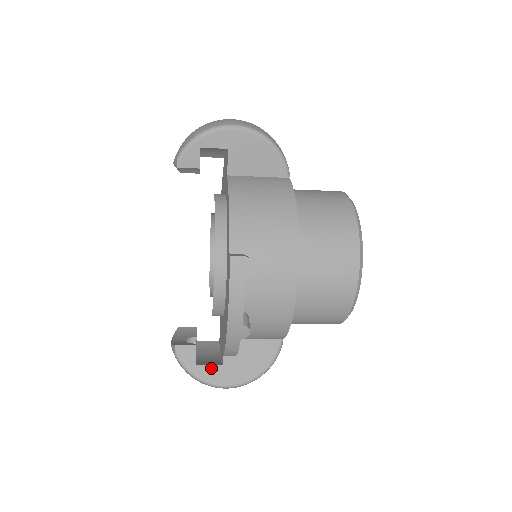
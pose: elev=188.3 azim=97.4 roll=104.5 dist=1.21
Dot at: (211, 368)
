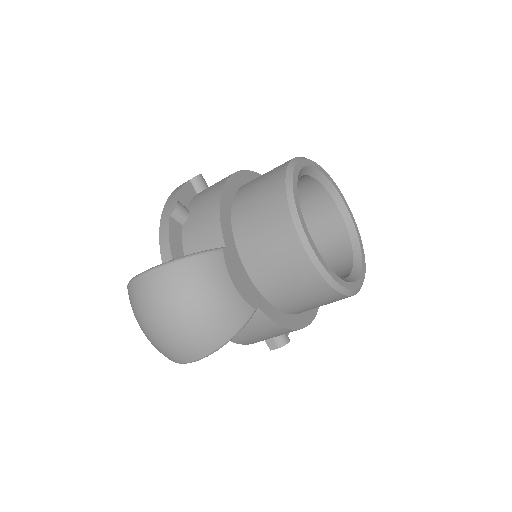
Dot at: occluded
